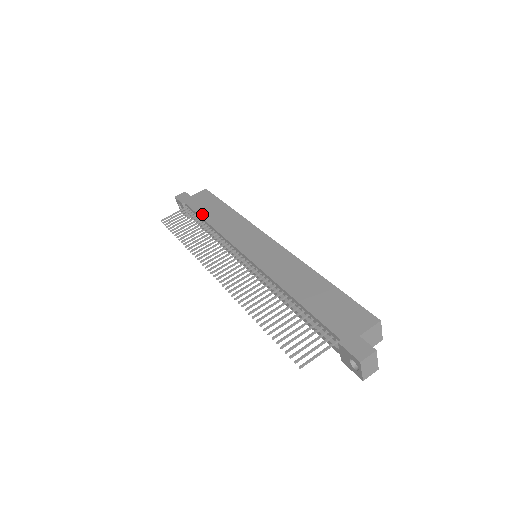
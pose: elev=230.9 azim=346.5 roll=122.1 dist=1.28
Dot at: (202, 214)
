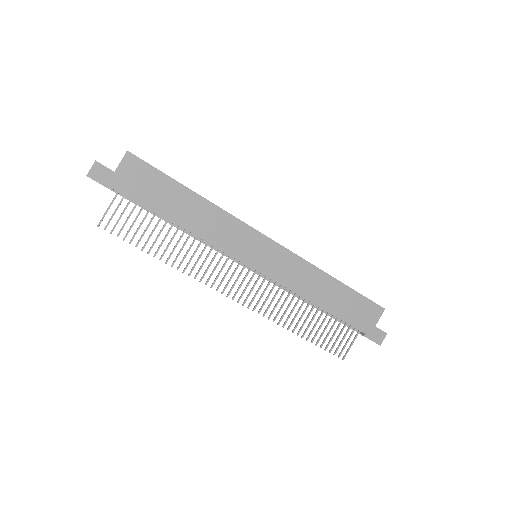
Dot at: (161, 211)
